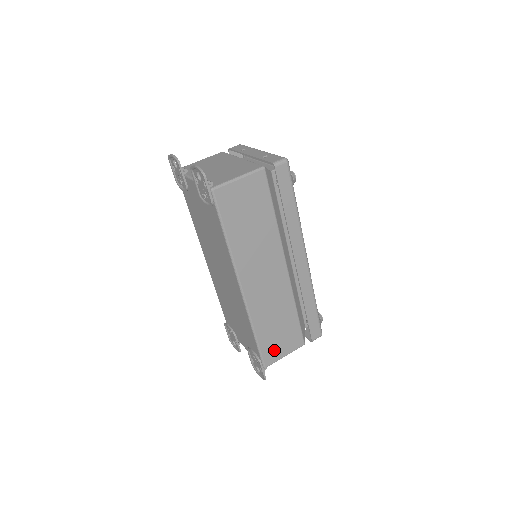
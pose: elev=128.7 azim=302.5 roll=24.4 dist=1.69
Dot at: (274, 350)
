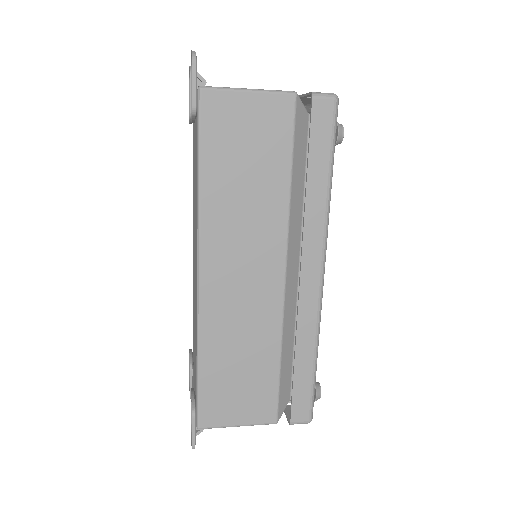
Dot at: (223, 406)
